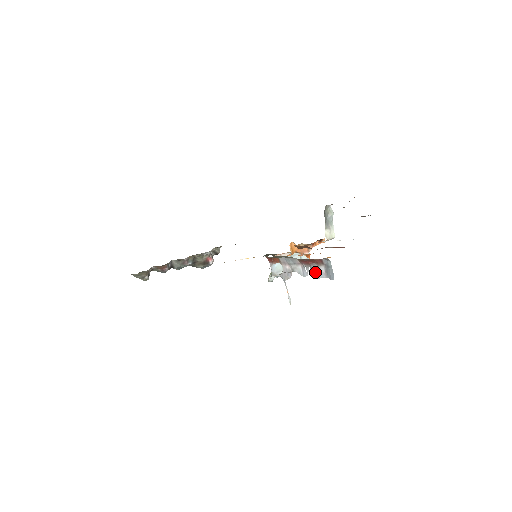
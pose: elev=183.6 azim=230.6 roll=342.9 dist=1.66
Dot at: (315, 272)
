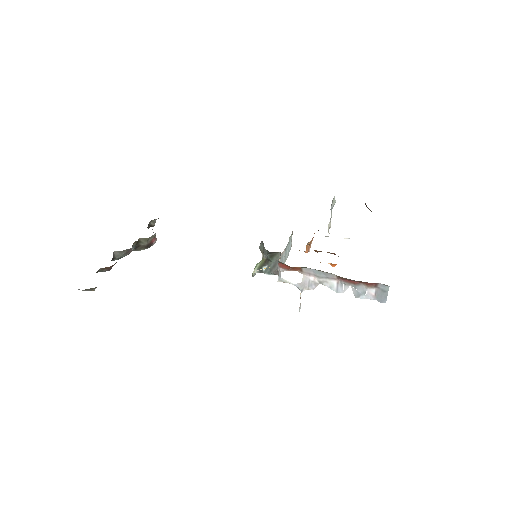
Dot at: (359, 292)
